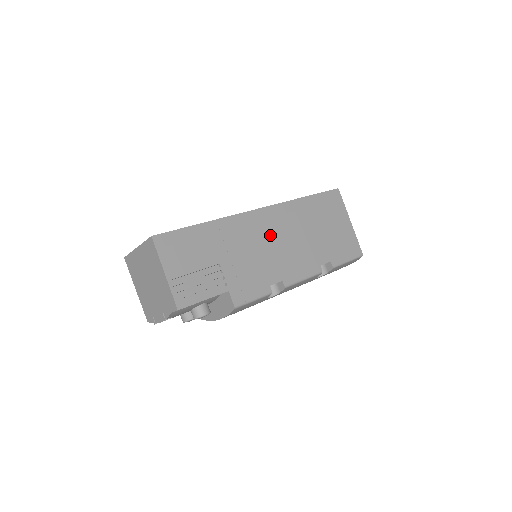
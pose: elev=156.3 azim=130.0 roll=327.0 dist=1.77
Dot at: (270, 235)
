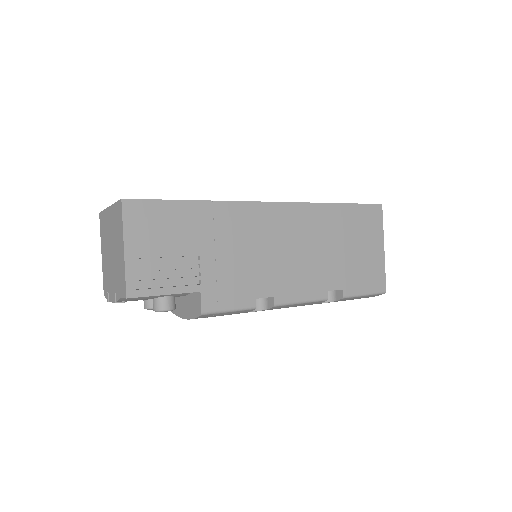
Dot at: (276, 238)
